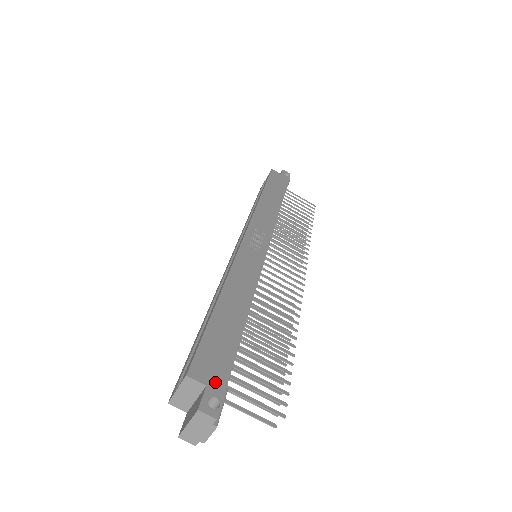
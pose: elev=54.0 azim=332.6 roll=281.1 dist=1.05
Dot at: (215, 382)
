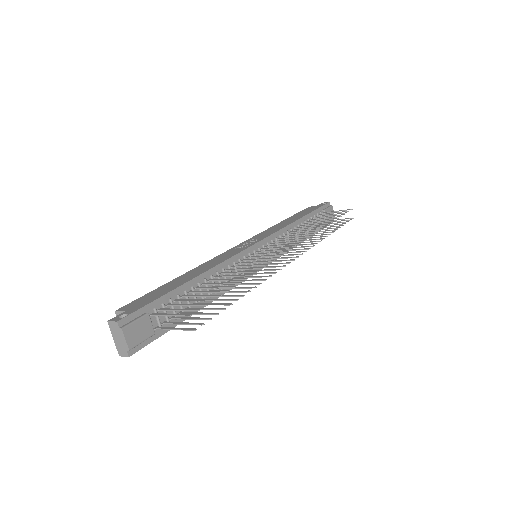
Dot at: (133, 308)
